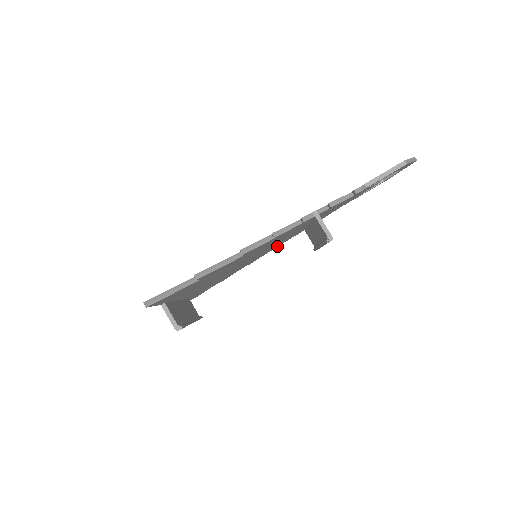
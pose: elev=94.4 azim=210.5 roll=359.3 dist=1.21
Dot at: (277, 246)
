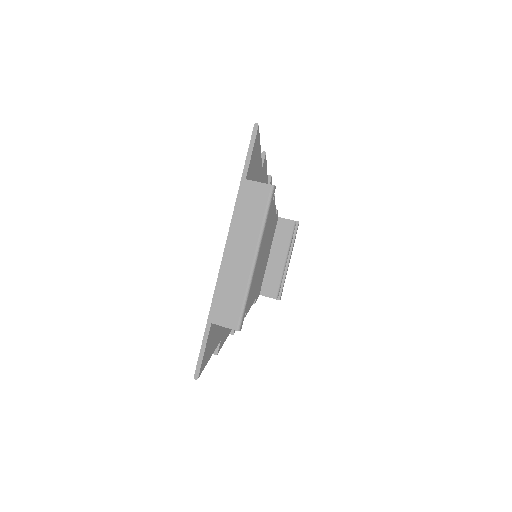
Dot at: (249, 305)
